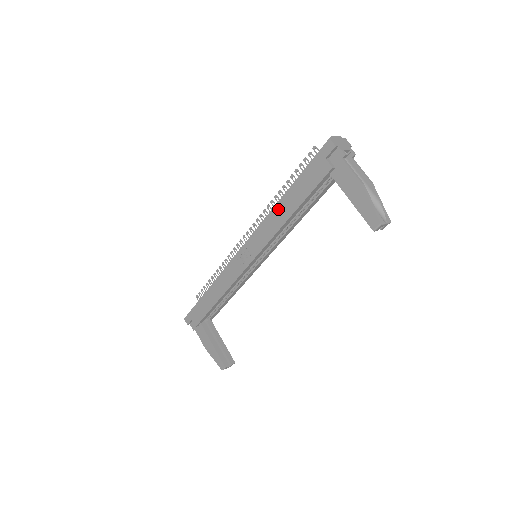
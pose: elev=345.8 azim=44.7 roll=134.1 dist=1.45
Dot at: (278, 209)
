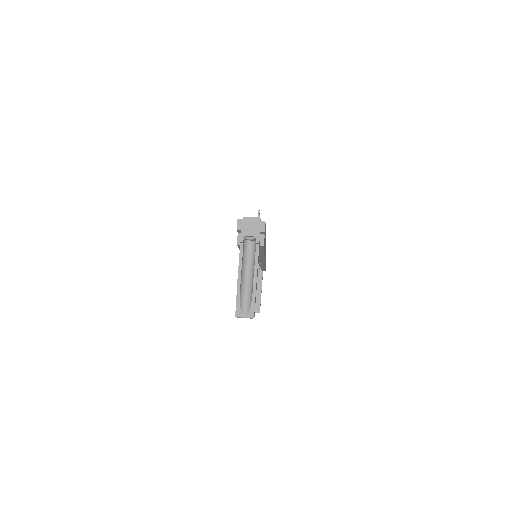
Dot at: occluded
